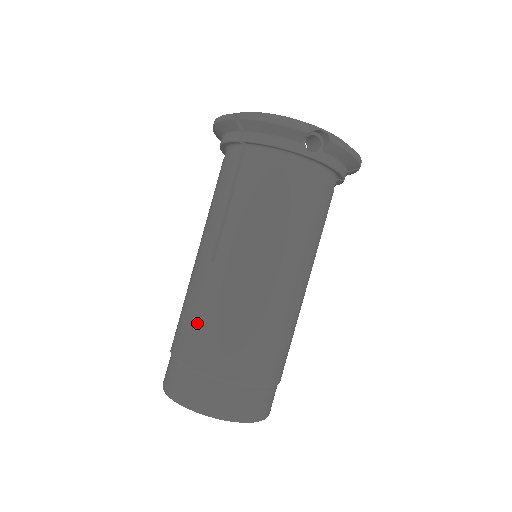
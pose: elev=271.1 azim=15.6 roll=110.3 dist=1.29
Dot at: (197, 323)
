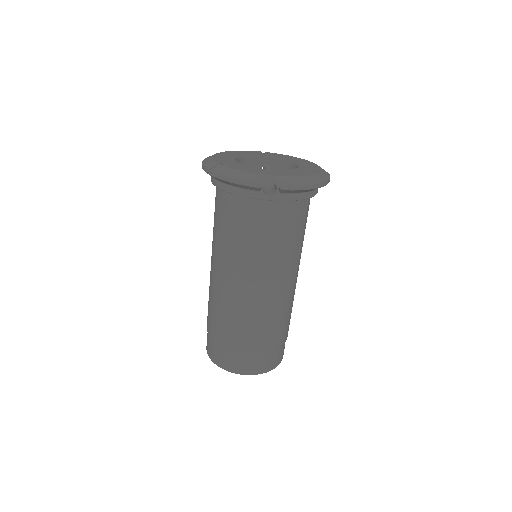
Dot at: (214, 315)
